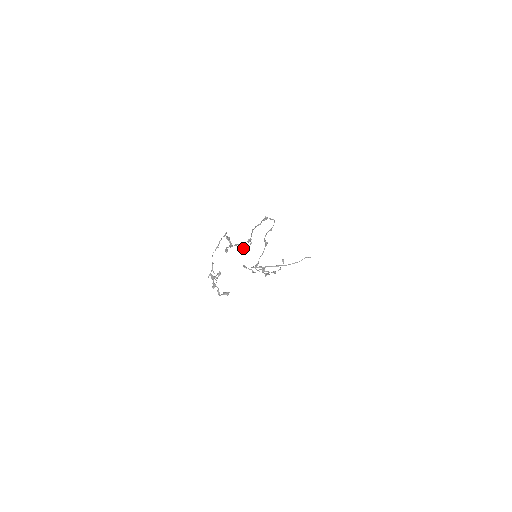
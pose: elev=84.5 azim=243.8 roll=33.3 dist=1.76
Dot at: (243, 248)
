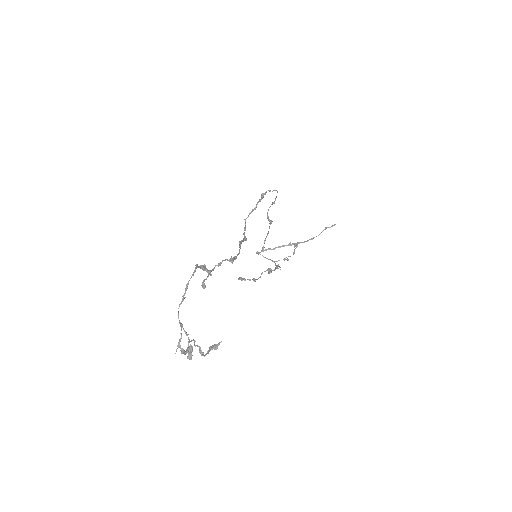
Dot at: (232, 261)
